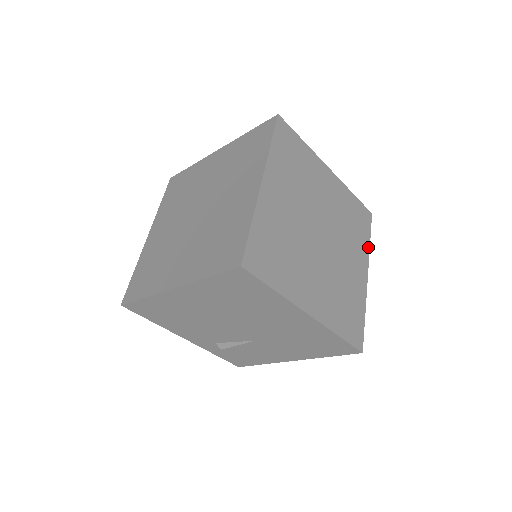
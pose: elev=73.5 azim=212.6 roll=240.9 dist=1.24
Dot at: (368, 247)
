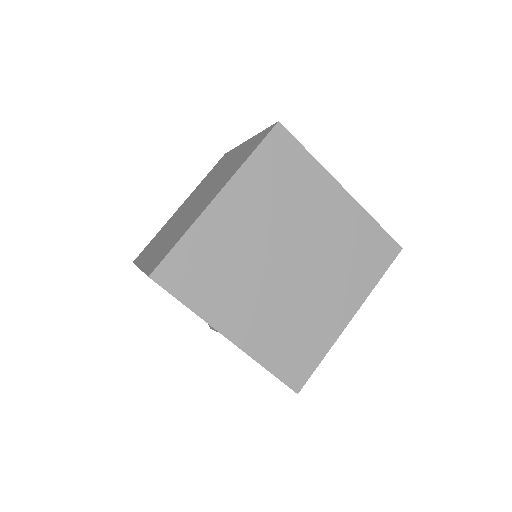
Dot at: (372, 286)
